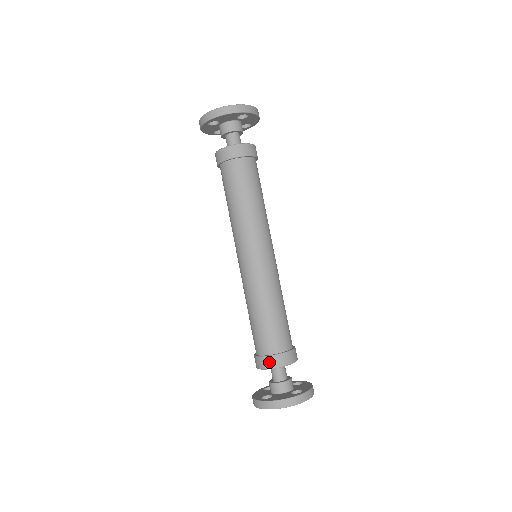
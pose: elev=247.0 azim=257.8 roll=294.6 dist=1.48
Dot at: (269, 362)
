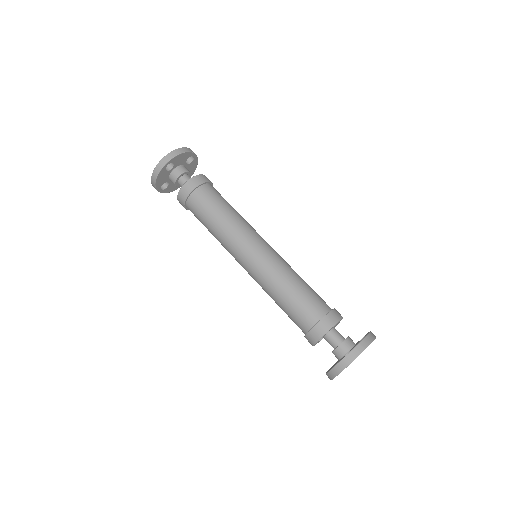
Dot at: (309, 340)
